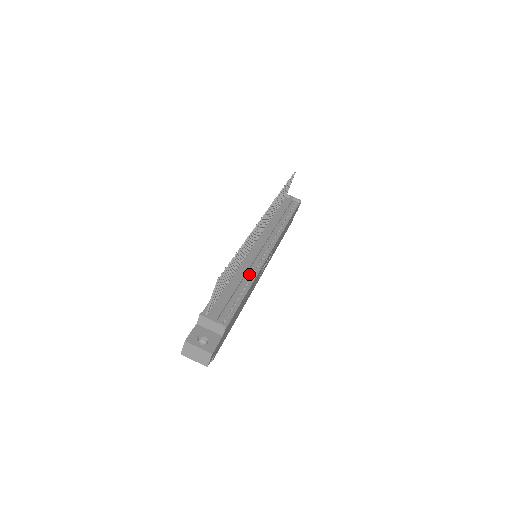
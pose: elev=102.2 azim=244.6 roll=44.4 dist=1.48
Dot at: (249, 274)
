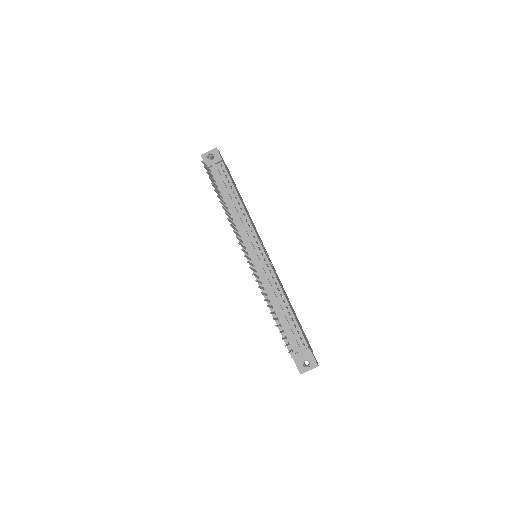
Dot at: (276, 291)
